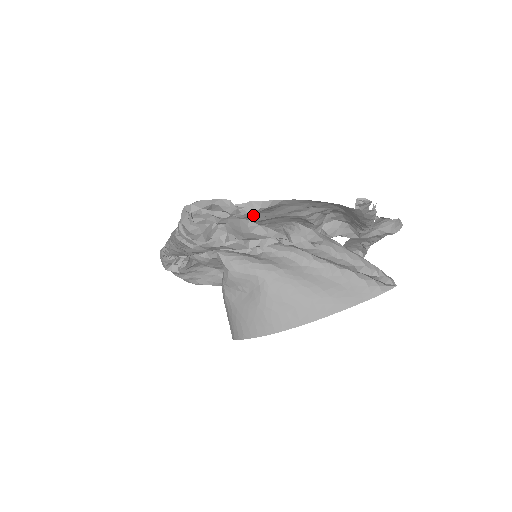
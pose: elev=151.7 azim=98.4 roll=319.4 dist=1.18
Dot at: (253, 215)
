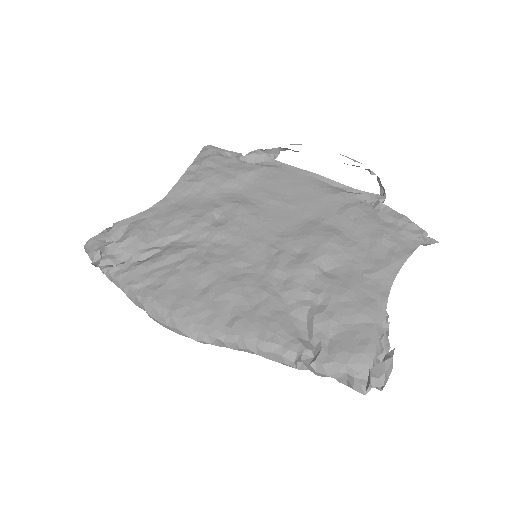
Dot at: (353, 302)
